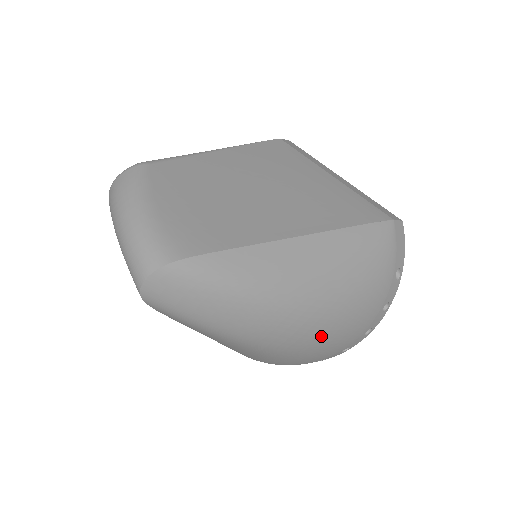
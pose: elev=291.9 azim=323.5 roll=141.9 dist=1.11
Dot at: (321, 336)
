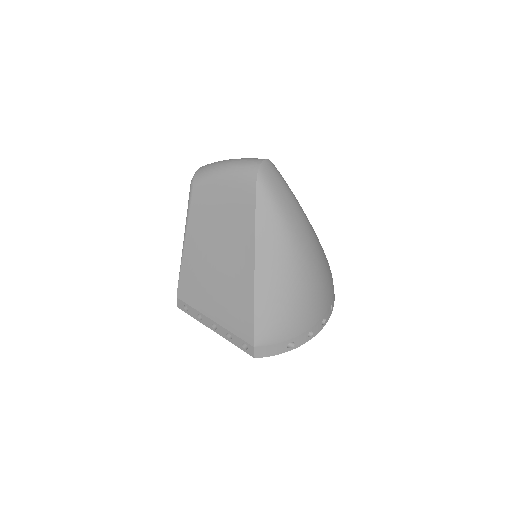
Dot at: (321, 269)
